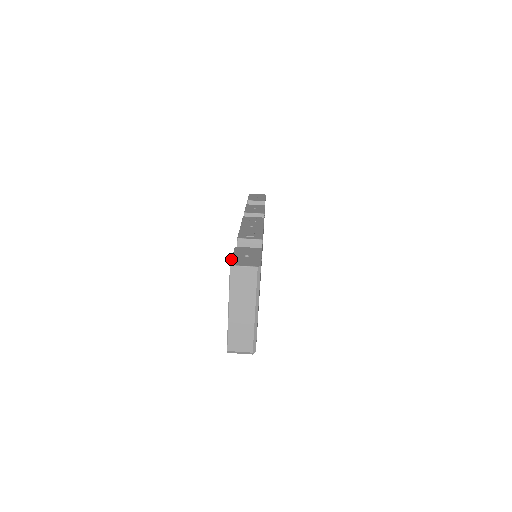
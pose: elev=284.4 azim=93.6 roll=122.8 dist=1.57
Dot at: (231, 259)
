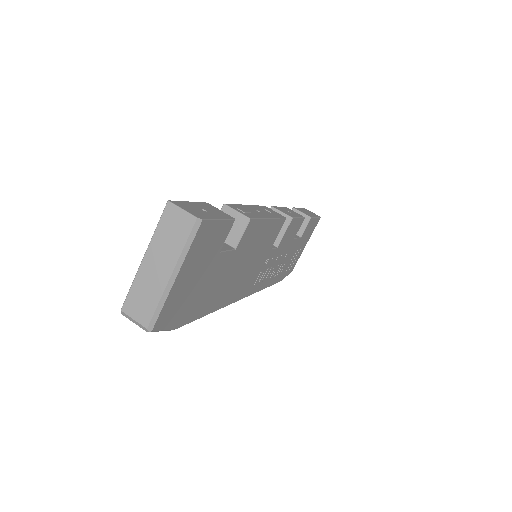
Dot at: (180, 201)
